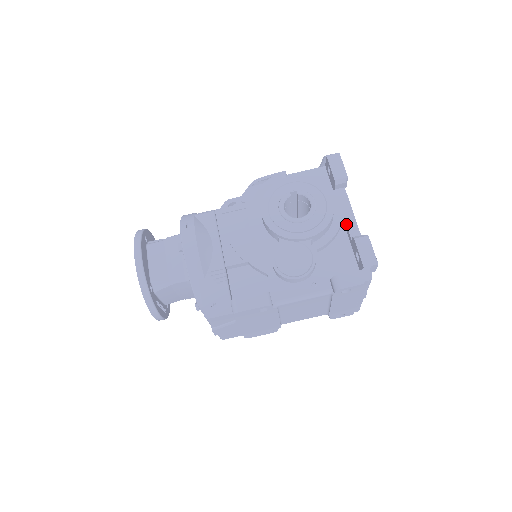
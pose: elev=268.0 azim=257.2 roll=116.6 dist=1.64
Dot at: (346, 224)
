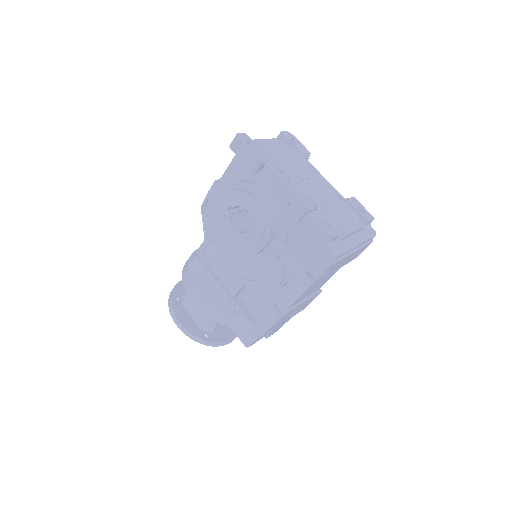
Dot at: occluded
